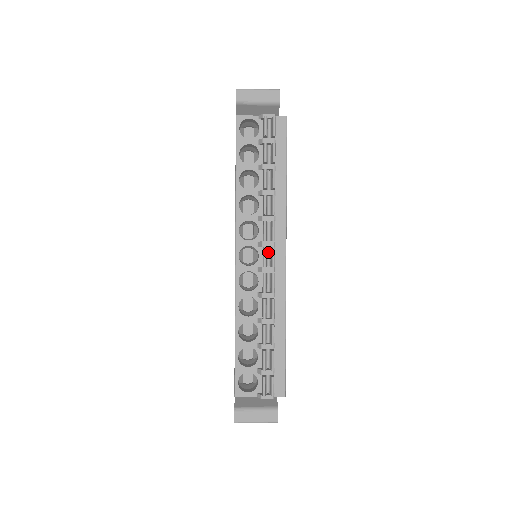
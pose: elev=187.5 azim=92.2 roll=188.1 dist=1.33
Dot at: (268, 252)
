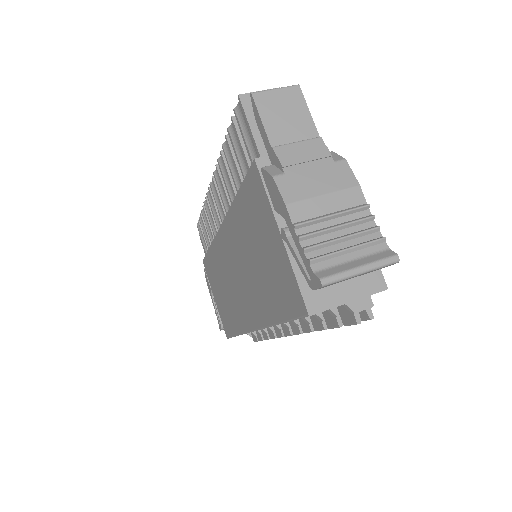
Dot at: occluded
